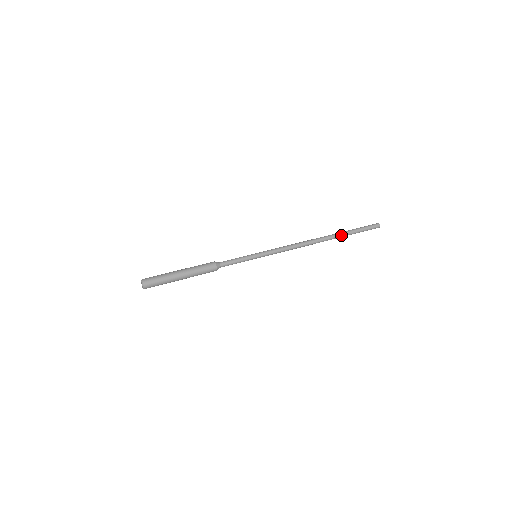
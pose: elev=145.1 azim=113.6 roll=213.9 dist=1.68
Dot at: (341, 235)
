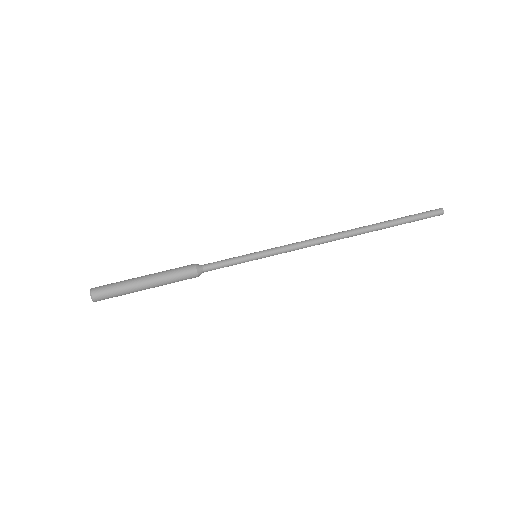
Dot at: (383, 224)
